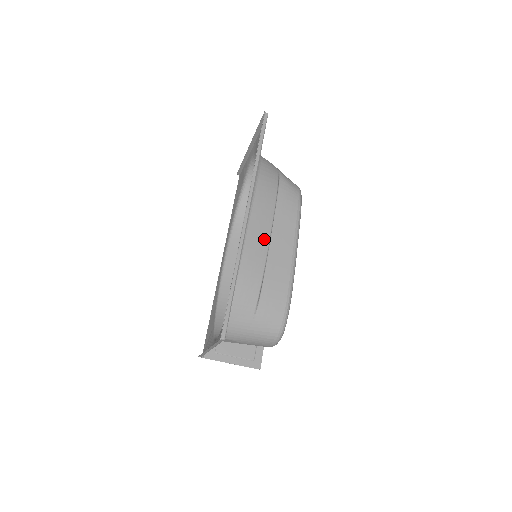
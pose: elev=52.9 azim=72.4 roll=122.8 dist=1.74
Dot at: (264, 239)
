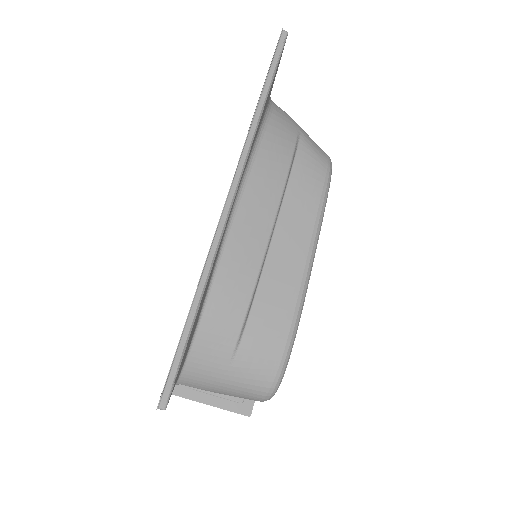
Dot at: (260, 237)
